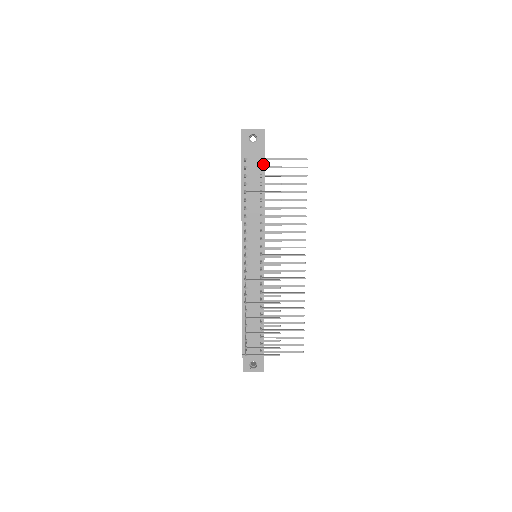
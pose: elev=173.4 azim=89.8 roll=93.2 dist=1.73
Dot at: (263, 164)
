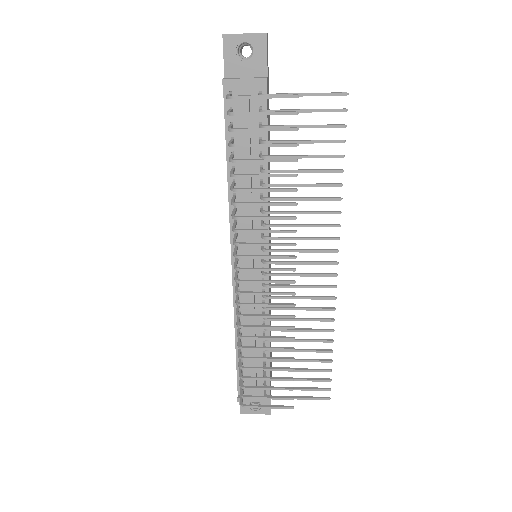
Dot at: (264, 103)
